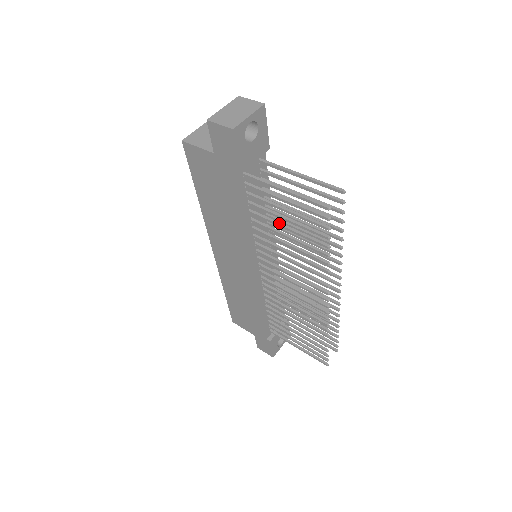
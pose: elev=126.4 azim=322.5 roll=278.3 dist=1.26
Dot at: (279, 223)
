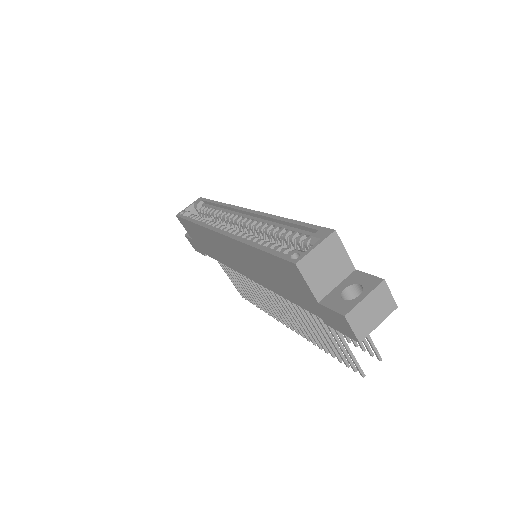
Dot at: (312, 320)
